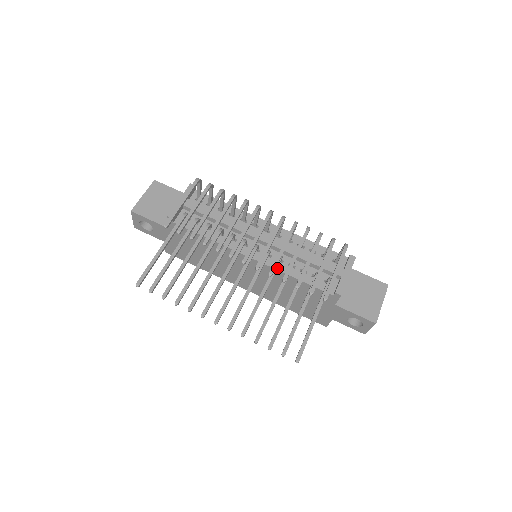
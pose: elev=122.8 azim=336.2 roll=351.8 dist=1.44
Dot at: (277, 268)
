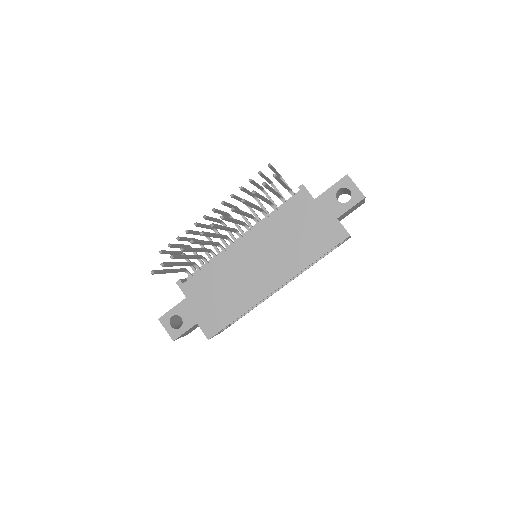
Dot at: (259, 225)
